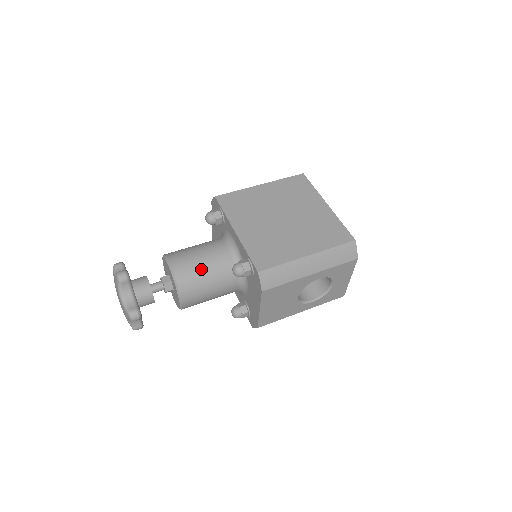
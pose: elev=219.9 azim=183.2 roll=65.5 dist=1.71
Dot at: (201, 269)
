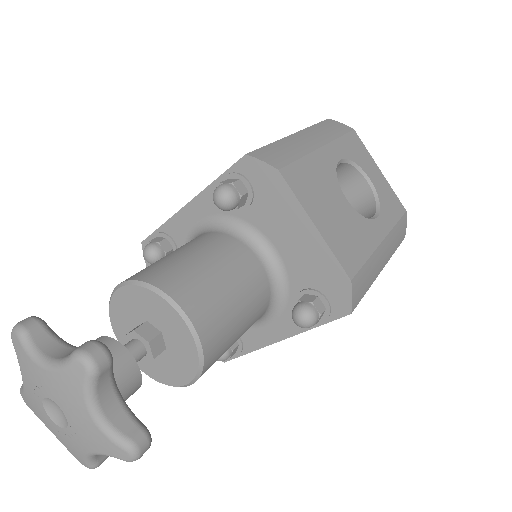
Dot at: (176, 256)
